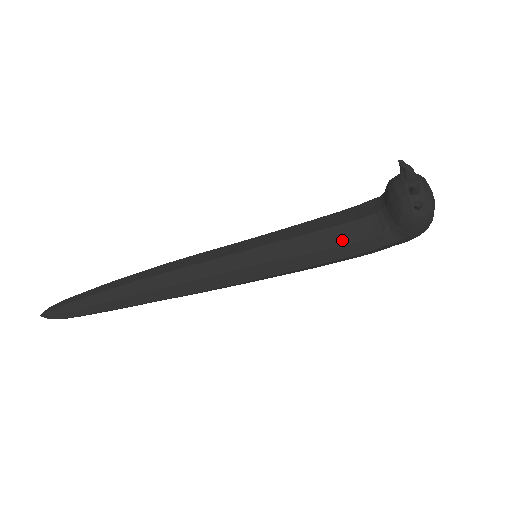
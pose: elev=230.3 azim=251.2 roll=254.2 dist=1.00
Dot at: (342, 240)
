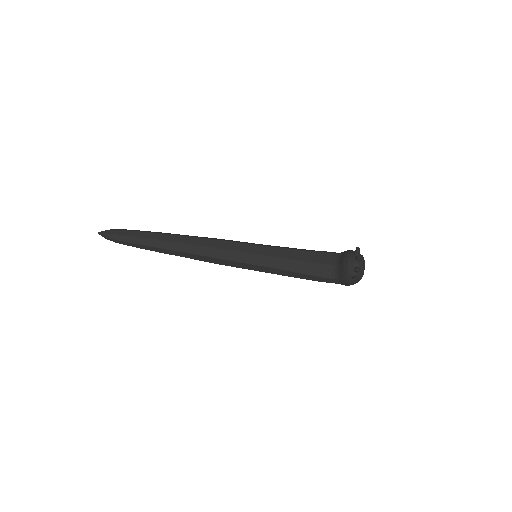
Dot at: (308, 271)
